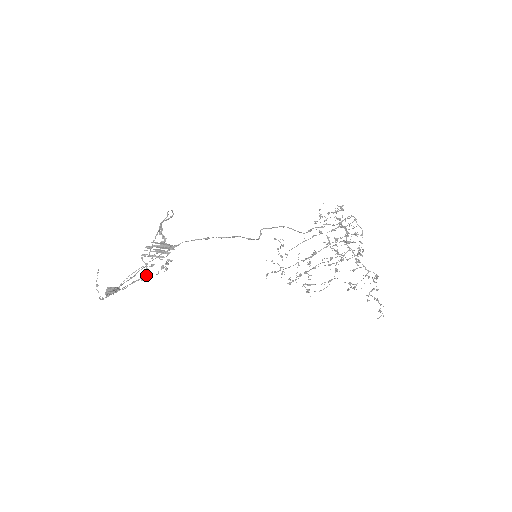
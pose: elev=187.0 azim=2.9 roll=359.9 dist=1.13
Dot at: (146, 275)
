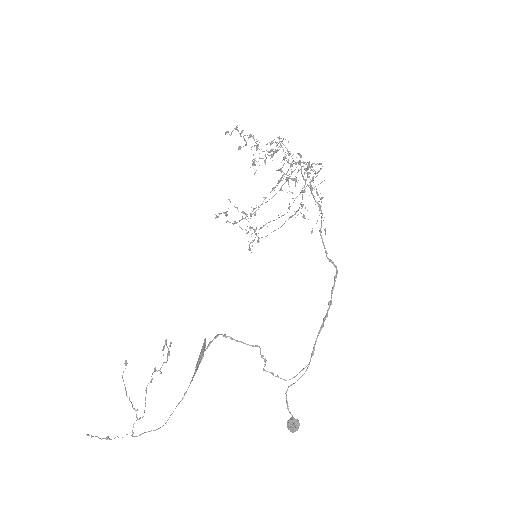
Dot at: occluded
